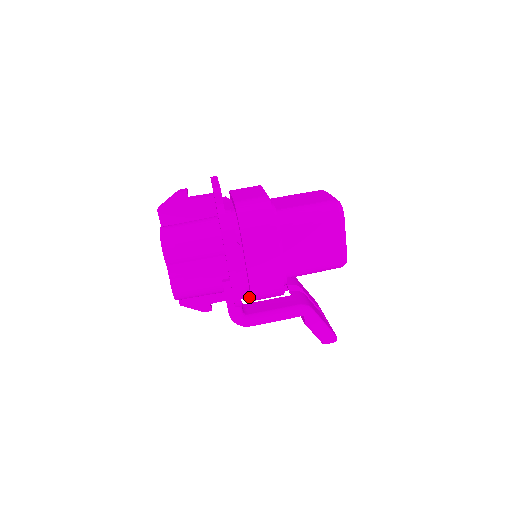
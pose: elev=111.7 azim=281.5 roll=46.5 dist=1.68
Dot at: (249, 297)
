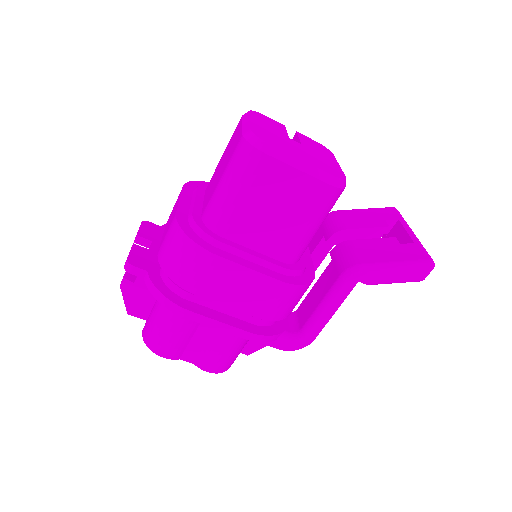
Dot at: occluded
